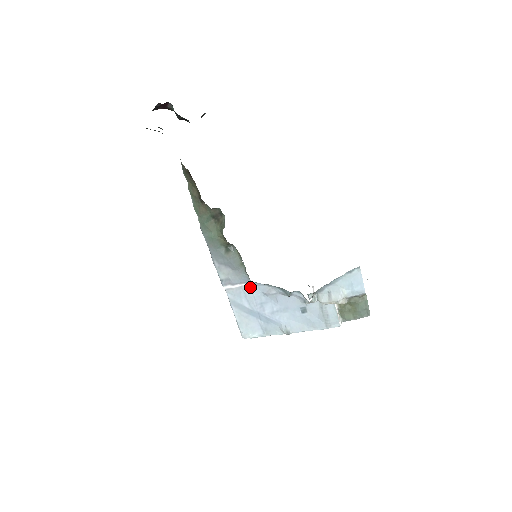
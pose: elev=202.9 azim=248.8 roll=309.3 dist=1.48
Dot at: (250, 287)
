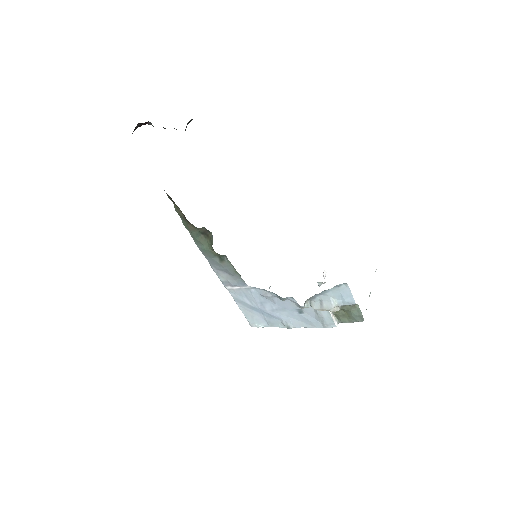
Dot at: (248, 289)
